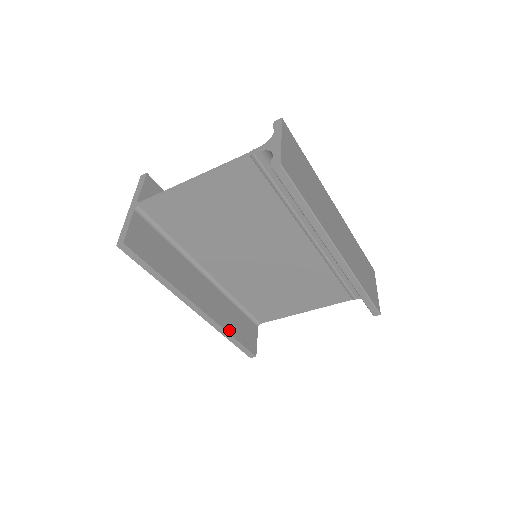
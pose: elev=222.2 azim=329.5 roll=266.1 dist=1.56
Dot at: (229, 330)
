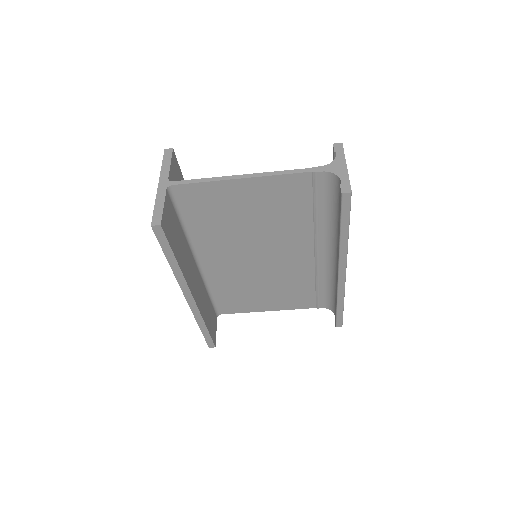
Dot at: (205, 320)
